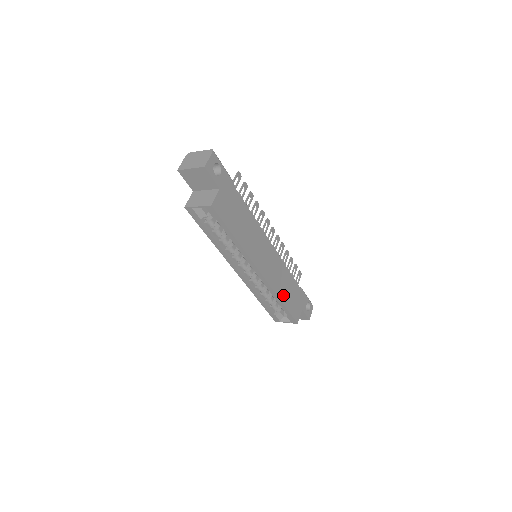
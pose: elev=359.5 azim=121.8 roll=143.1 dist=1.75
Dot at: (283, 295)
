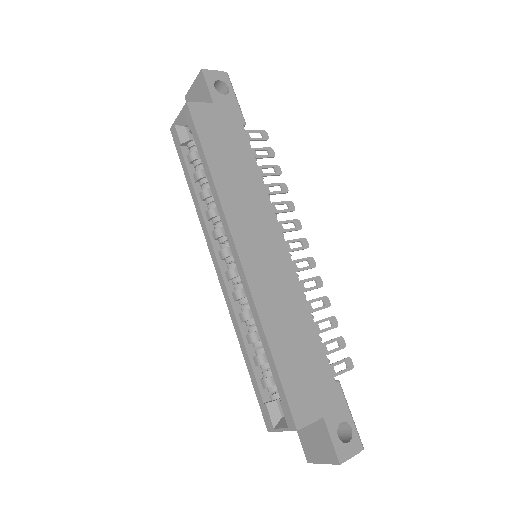
Dot at: (278, 337)
